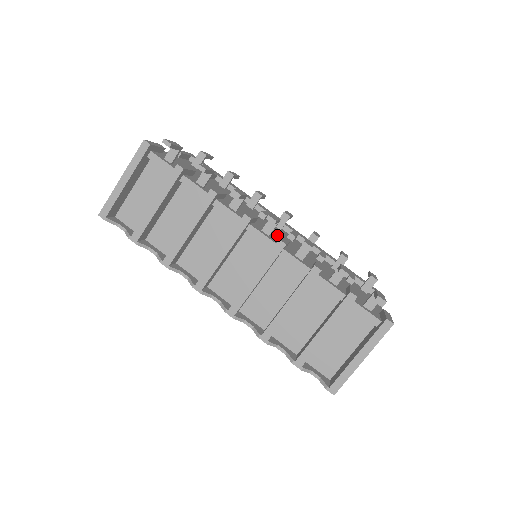
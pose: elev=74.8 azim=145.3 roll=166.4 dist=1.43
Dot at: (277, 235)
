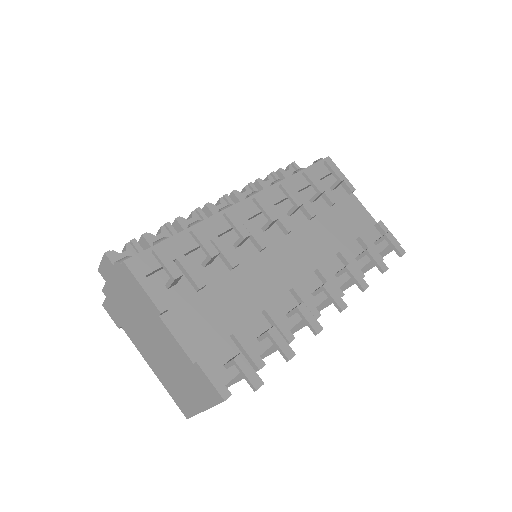
Dot at: (299, 262)
